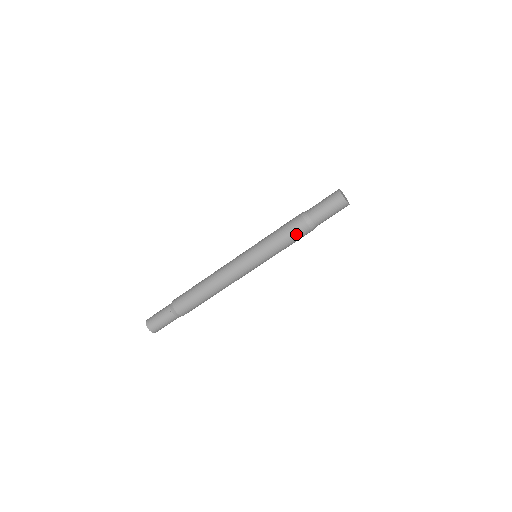
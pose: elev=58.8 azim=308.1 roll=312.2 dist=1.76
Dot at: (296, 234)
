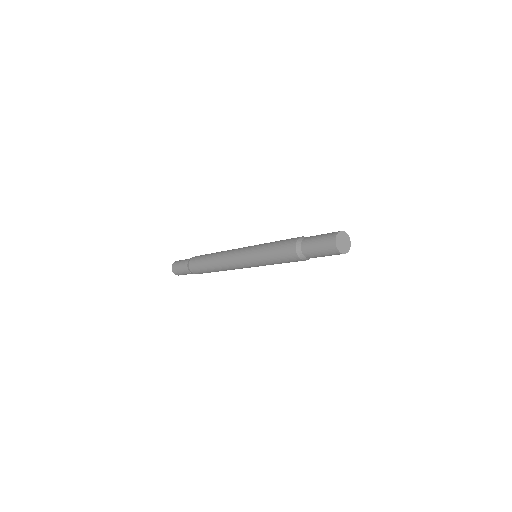
Dot at: (287, 258)
